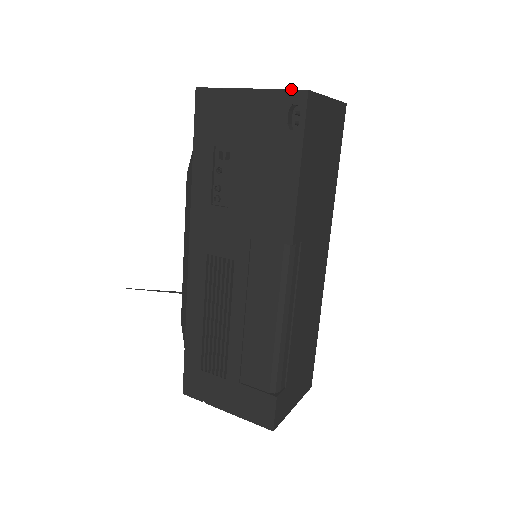
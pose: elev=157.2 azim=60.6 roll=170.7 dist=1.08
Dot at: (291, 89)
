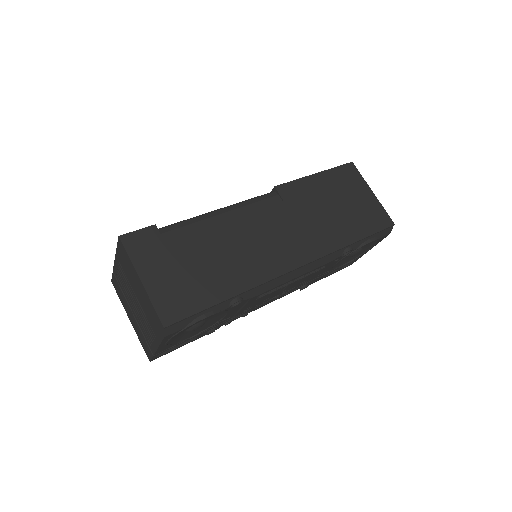
Dot at: occluded
